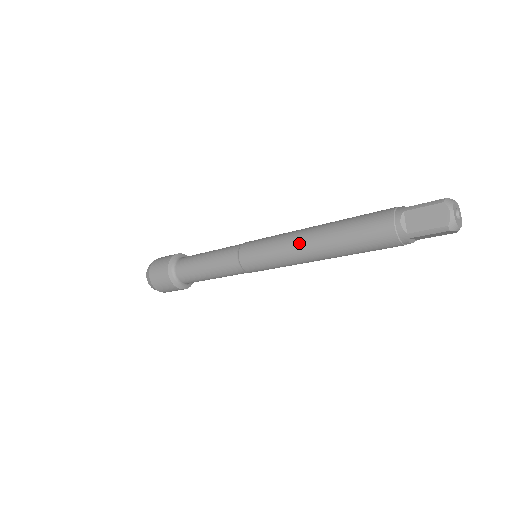
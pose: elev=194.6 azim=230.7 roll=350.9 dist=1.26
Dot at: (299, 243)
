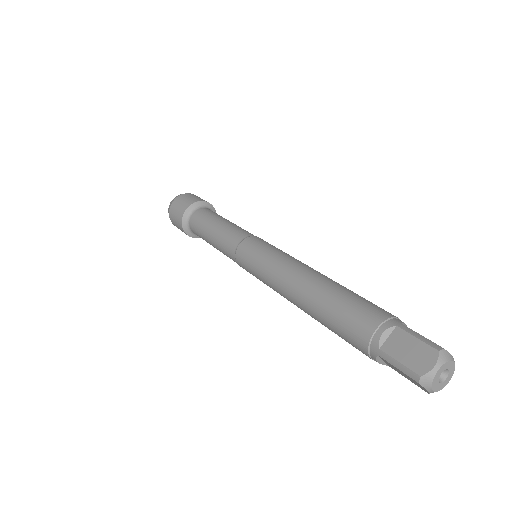
Dot at: (290, 273)
